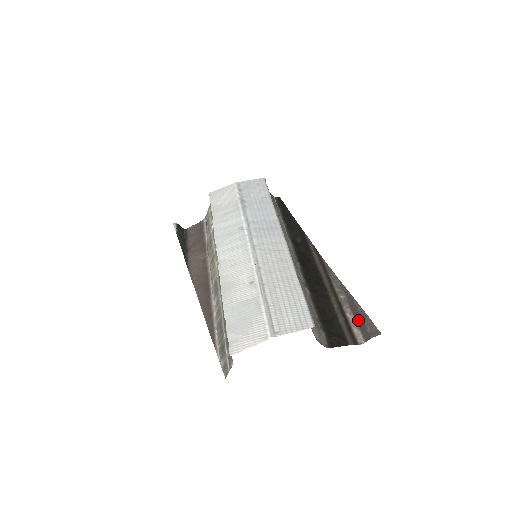
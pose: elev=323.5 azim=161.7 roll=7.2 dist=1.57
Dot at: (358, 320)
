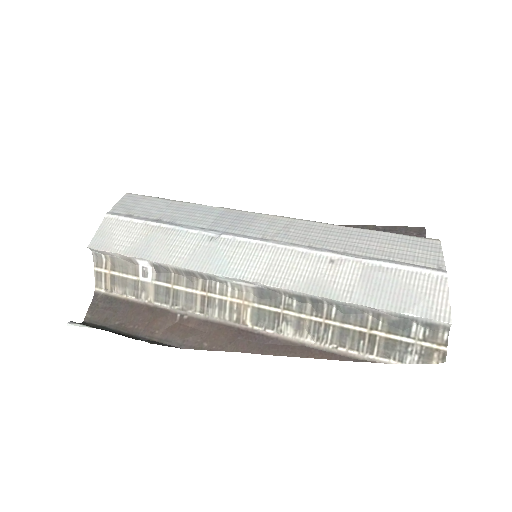
Dot at: occluded
